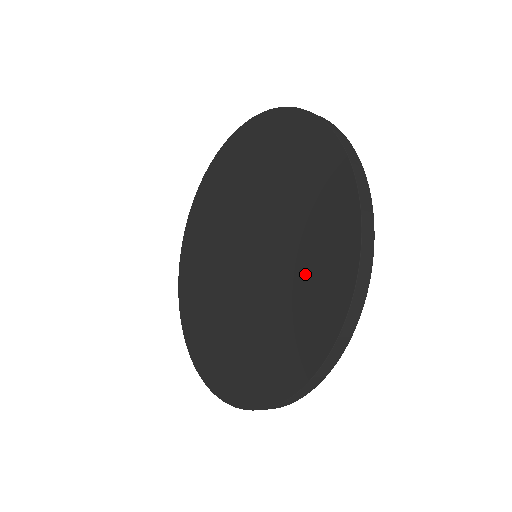
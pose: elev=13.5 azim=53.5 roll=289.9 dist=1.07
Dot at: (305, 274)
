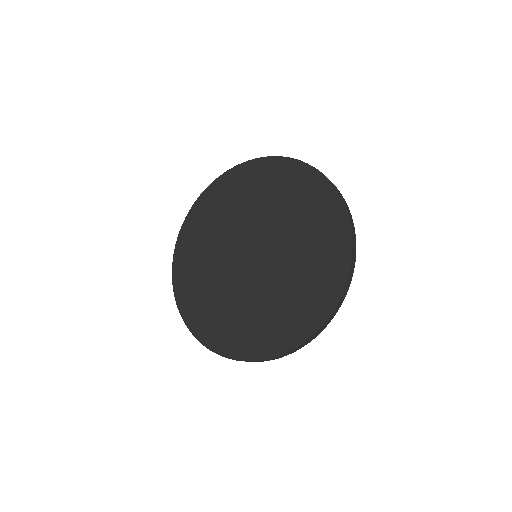
Dot at: (301, 284)
